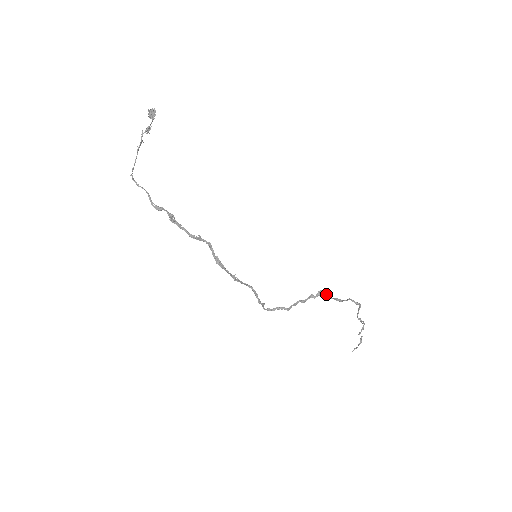
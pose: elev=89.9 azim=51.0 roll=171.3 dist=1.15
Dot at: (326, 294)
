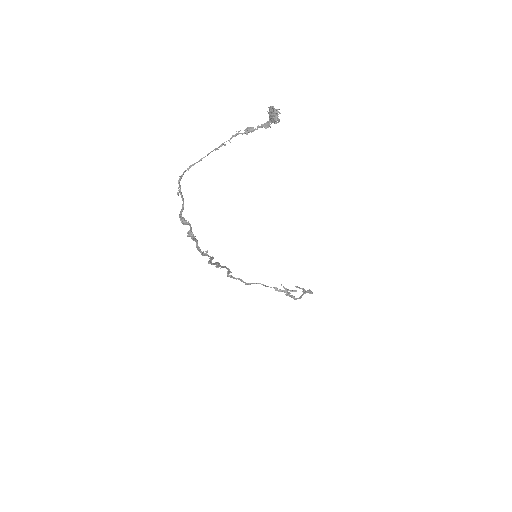
Dot at: (288, 294)
